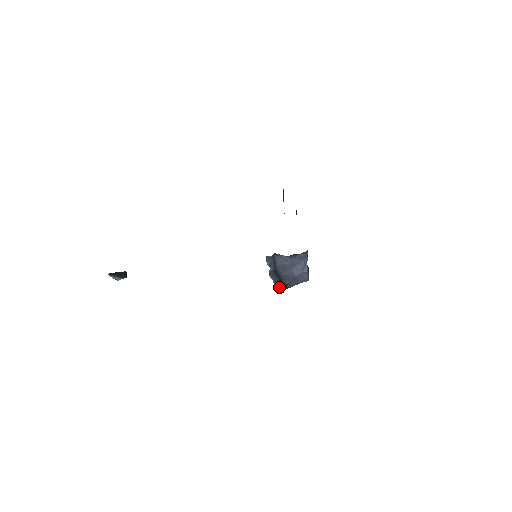
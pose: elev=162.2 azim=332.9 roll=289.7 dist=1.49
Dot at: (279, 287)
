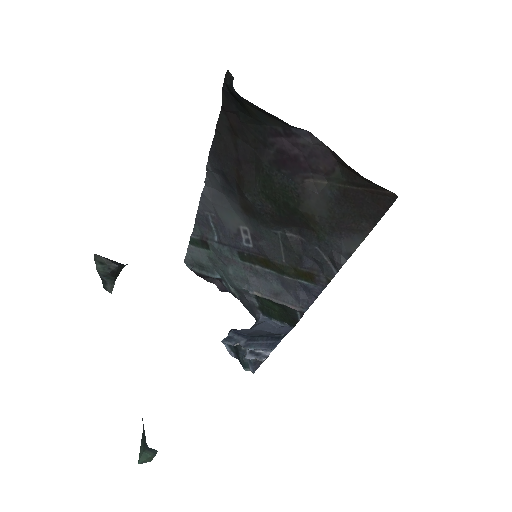
Dot at: (273, 345)
